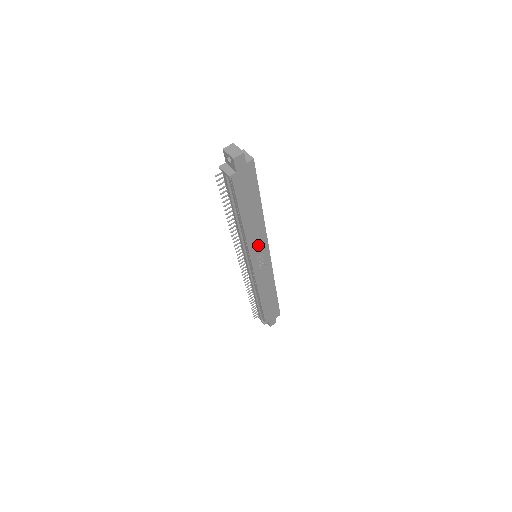
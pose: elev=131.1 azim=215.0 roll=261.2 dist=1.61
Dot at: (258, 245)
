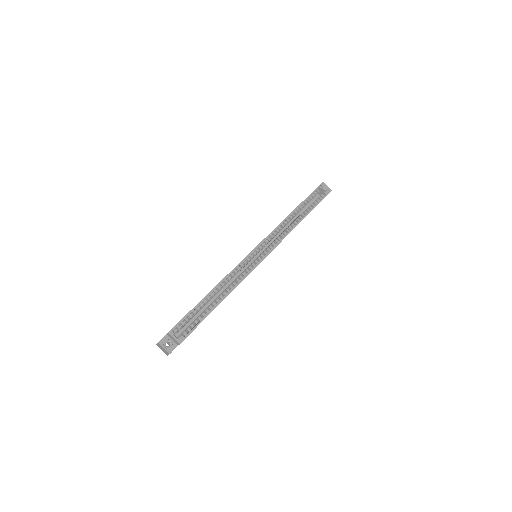
Dot at: occluded
